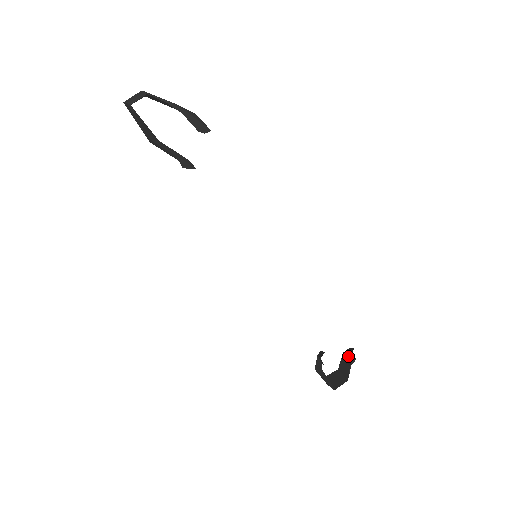
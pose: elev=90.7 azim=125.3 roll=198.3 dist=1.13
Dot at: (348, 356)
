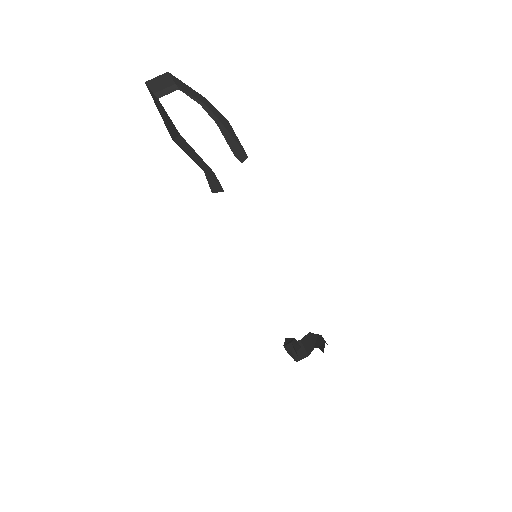
Dot at: (315, 339)
